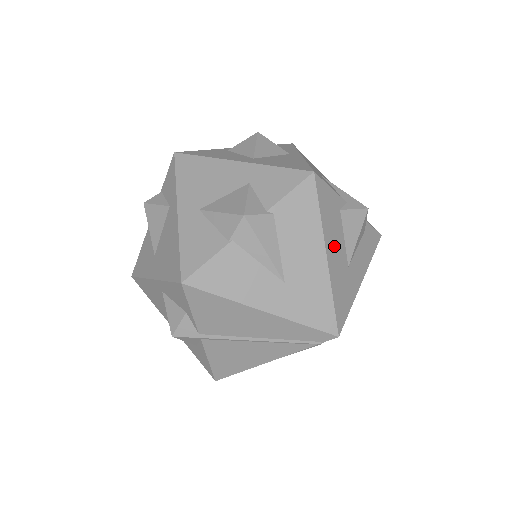
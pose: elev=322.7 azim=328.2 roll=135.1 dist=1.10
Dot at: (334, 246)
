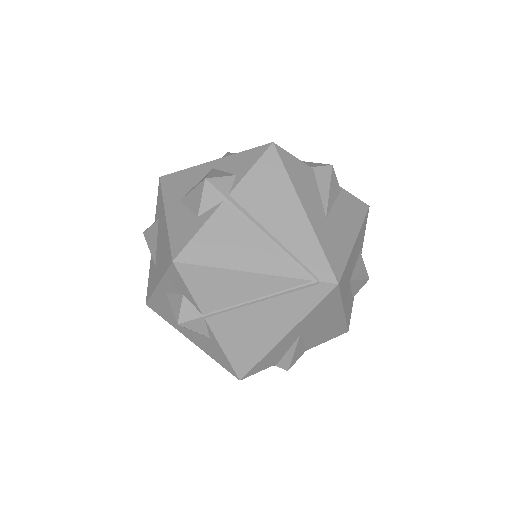
Dot at: (356, 250)
